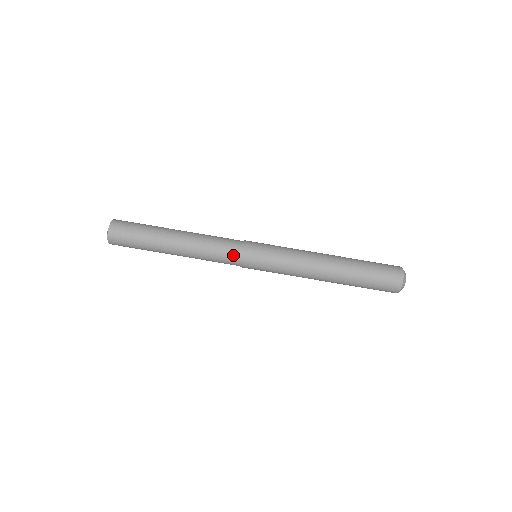
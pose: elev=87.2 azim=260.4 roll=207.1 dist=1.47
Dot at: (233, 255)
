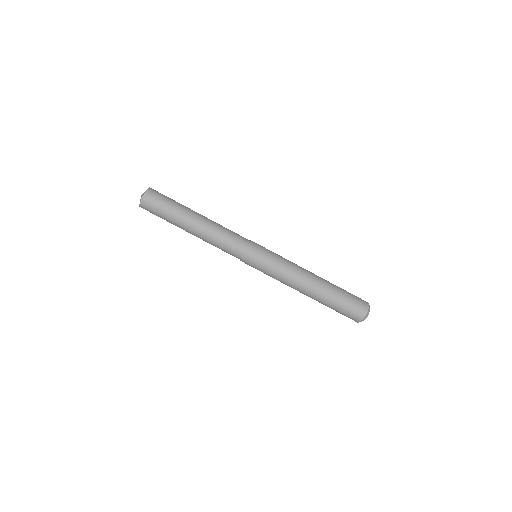
Dot at: (234, 256)
